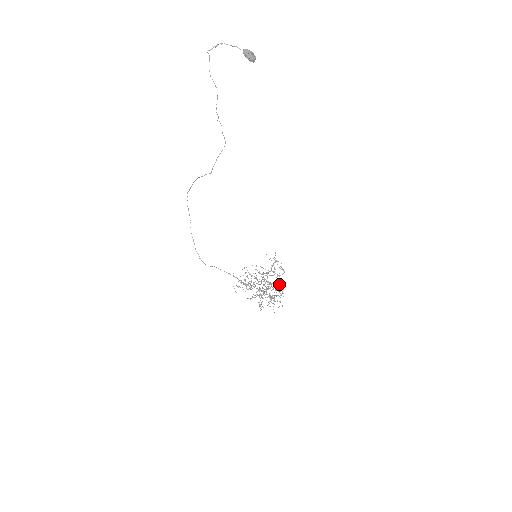
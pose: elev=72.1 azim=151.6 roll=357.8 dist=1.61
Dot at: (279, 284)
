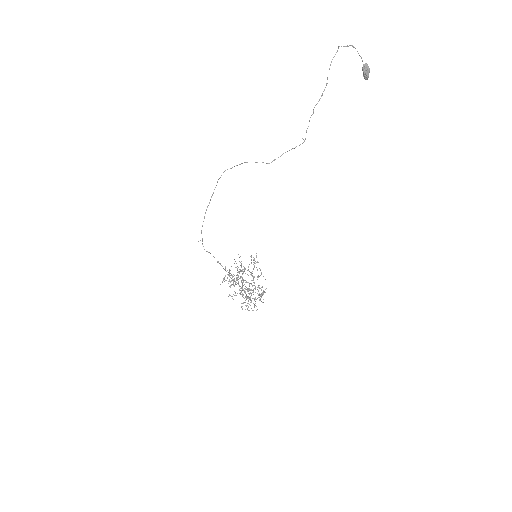
Dot at: occluded
